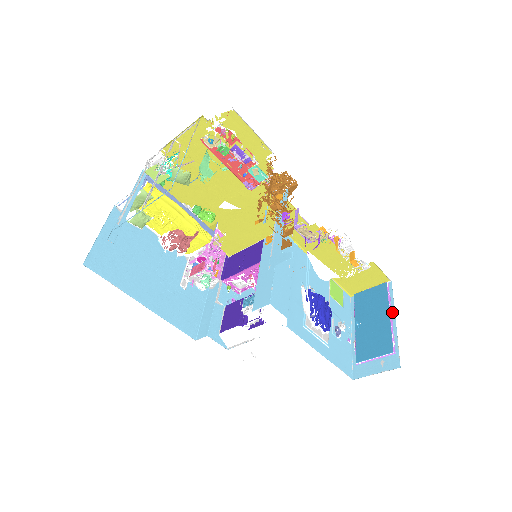
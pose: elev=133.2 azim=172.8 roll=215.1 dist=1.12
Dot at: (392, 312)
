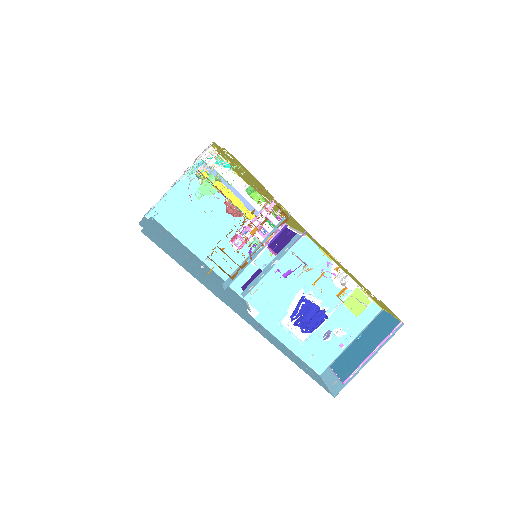
Dot at: (376, 351)
